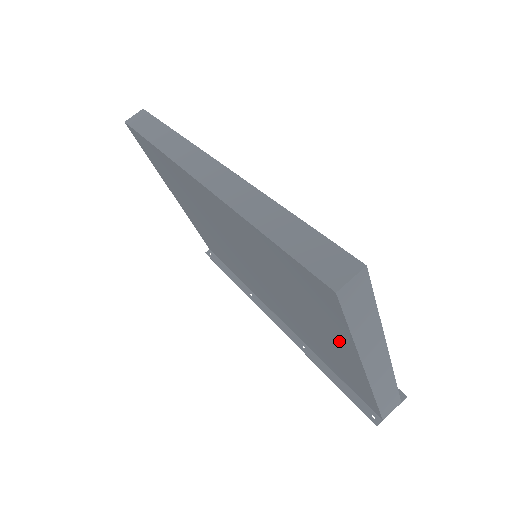
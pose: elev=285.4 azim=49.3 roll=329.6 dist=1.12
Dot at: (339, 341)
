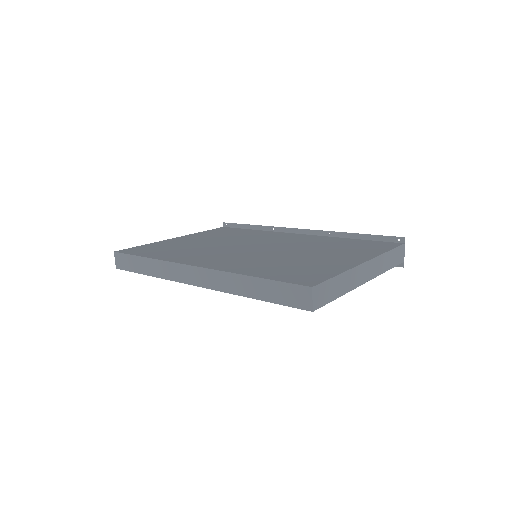
Dot at: occluded
